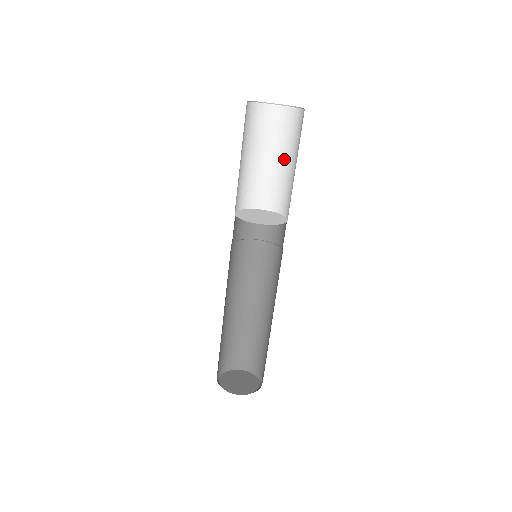
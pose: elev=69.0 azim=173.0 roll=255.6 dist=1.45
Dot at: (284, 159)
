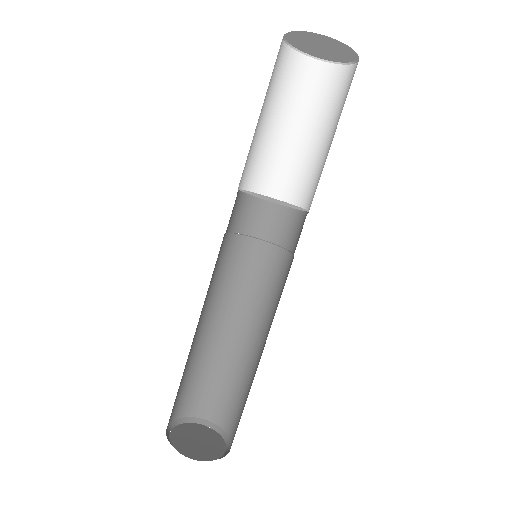
Dot at: (334, 134)
